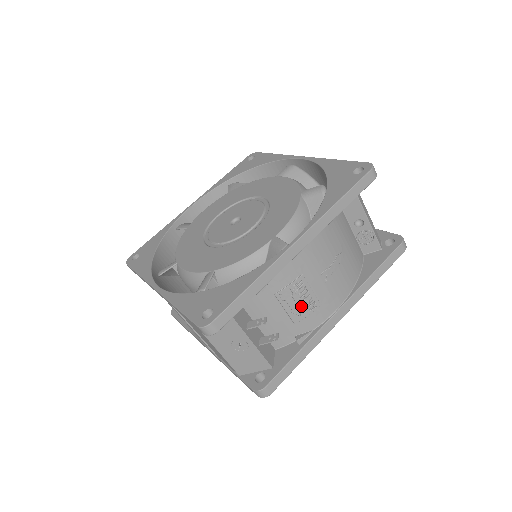
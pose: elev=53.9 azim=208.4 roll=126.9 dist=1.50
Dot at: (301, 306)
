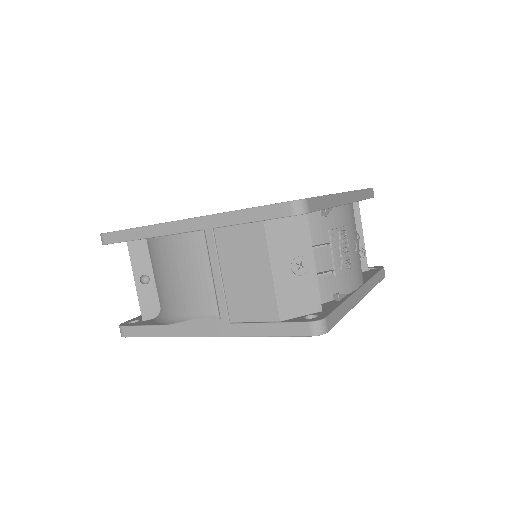
Dot at: (343, 258)
